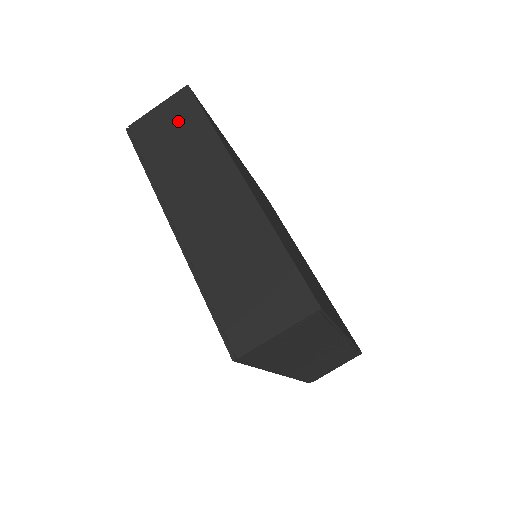
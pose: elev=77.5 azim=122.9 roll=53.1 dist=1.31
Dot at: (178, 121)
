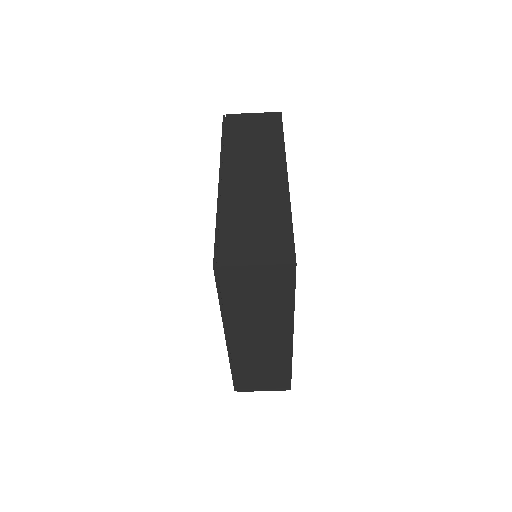
Dot at: (269, 287)
